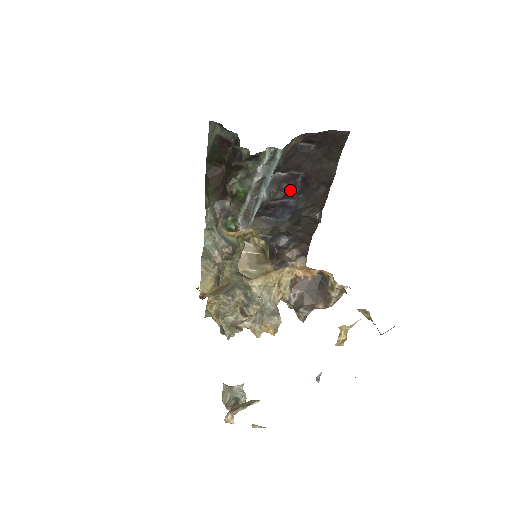
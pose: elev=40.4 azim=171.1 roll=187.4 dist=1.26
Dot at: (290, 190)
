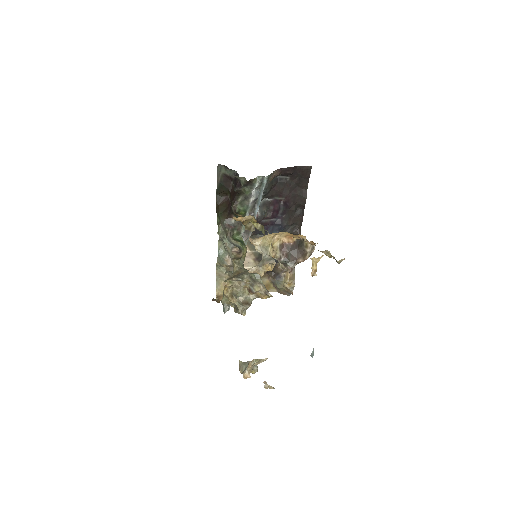
Dot at: (276, 211)
